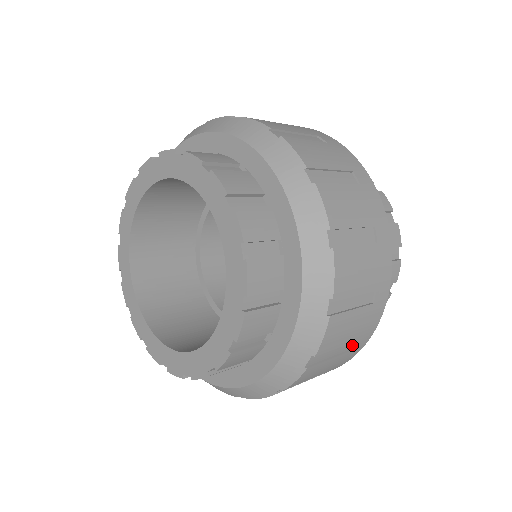
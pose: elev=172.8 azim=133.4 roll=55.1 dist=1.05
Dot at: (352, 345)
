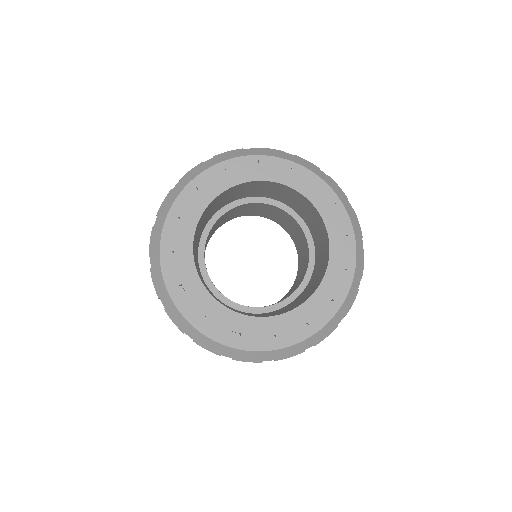
Dot at: occluded
